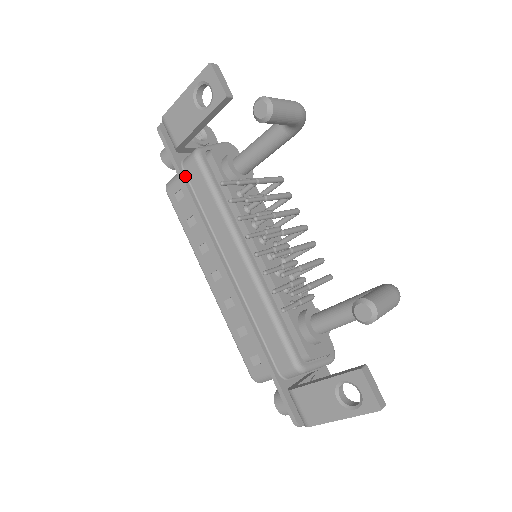
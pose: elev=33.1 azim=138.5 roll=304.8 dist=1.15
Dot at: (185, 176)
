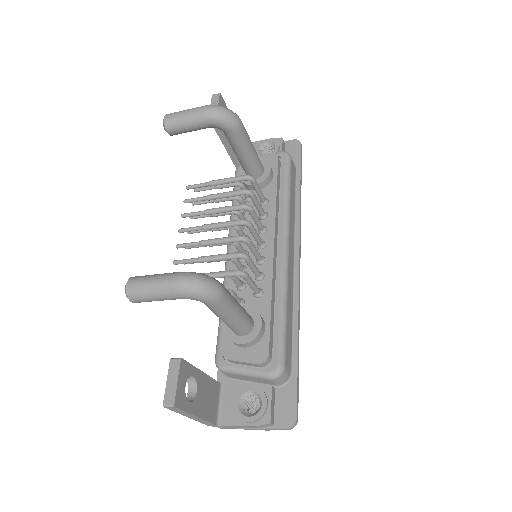
Dot at: occluded
